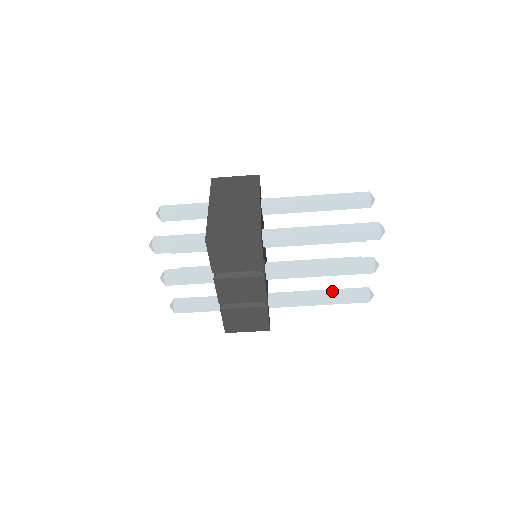
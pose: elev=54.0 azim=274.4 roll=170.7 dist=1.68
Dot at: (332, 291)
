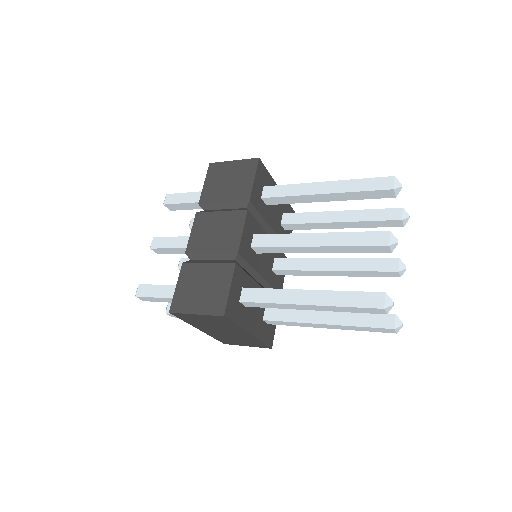
Dot at: (355, 224)
